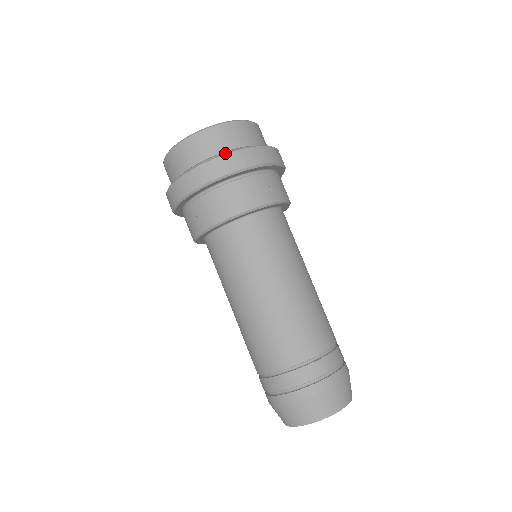
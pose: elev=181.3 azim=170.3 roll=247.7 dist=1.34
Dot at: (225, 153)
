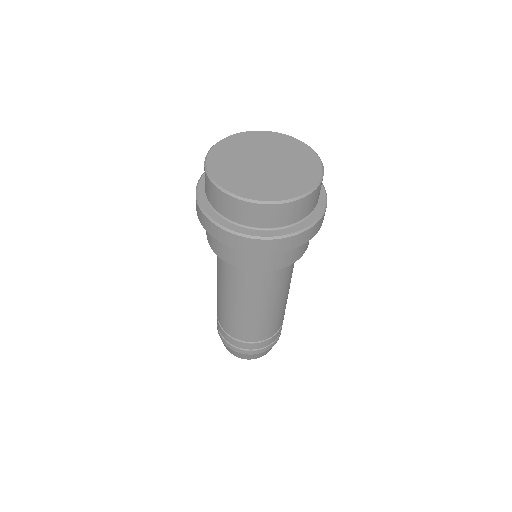
Dot at: (227, 229)
